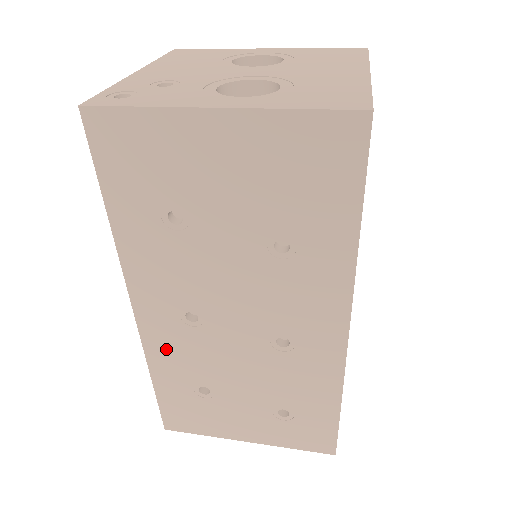
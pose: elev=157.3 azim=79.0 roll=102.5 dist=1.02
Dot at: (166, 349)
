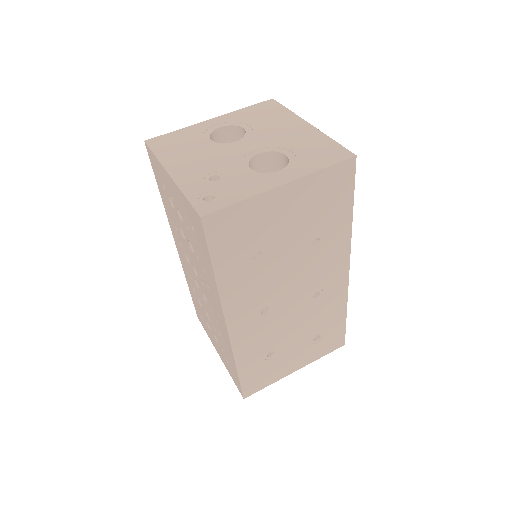
Dot at: (247, 341)
